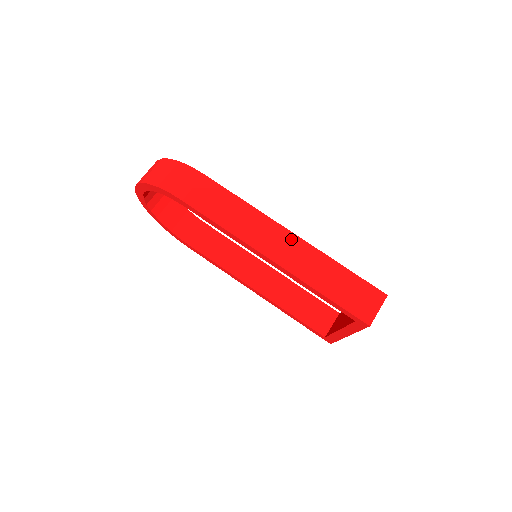
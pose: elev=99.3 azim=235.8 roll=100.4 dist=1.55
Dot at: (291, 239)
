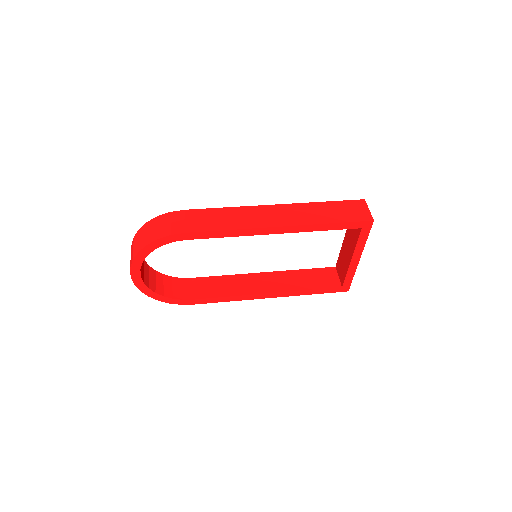
Dot at: (279, 208)
